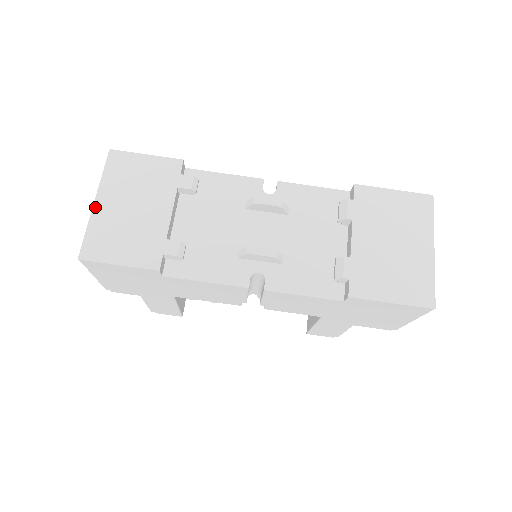
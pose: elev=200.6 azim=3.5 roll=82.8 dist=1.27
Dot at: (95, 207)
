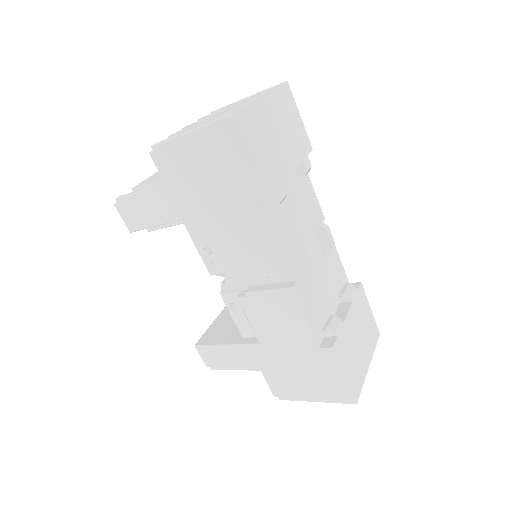
Dot at: (262, 99)
